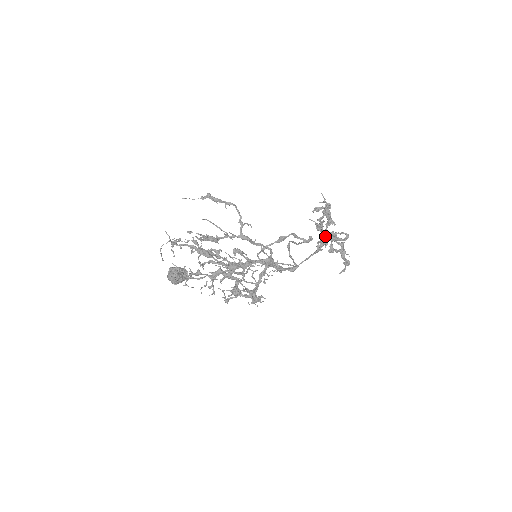
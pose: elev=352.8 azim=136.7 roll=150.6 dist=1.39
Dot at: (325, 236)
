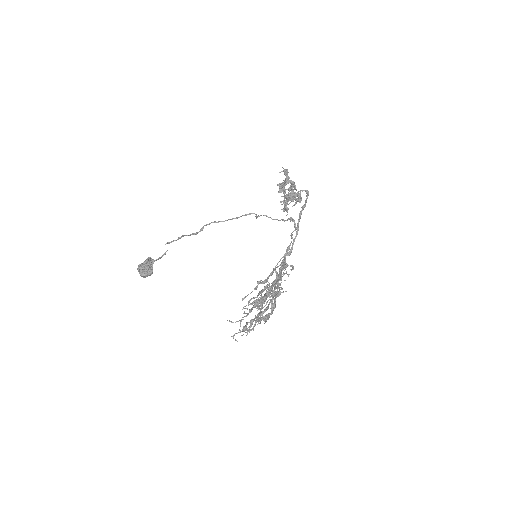
Dot at: (287, 196)
